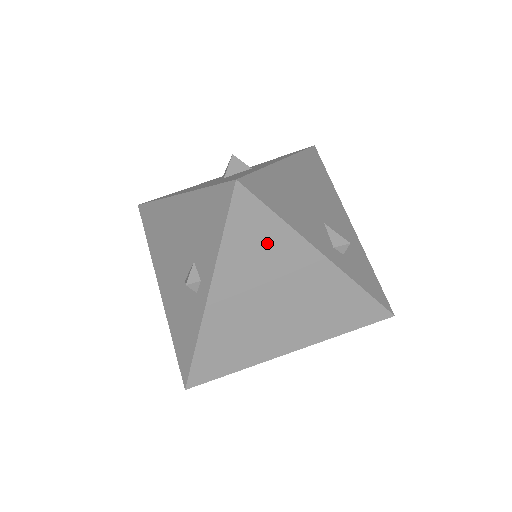
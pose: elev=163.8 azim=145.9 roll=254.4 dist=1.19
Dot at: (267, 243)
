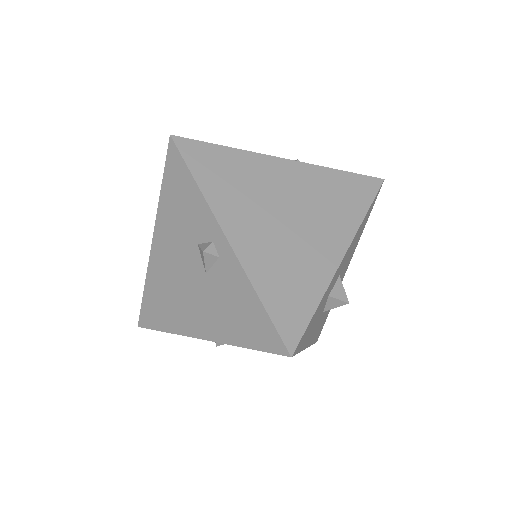
Dot at: (232, 169)
